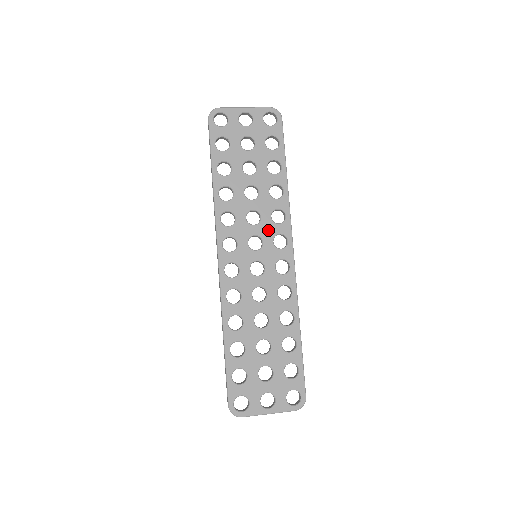
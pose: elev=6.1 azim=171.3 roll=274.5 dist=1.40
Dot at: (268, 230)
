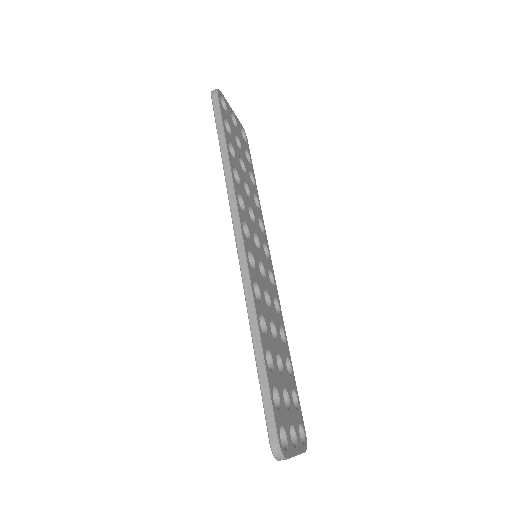
Dot at: (260, 234)
